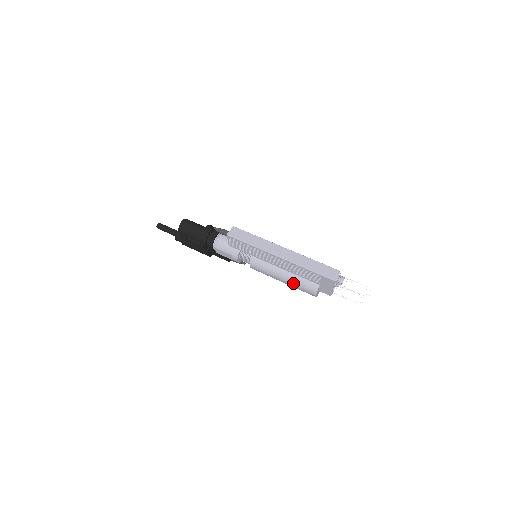
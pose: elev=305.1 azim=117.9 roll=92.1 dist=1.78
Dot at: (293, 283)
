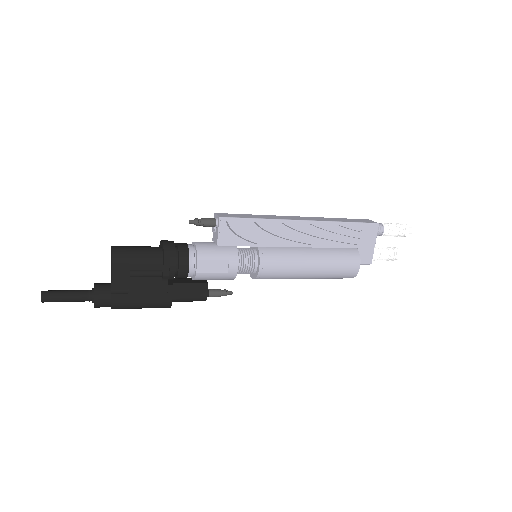
Dot at: (328, 262)
